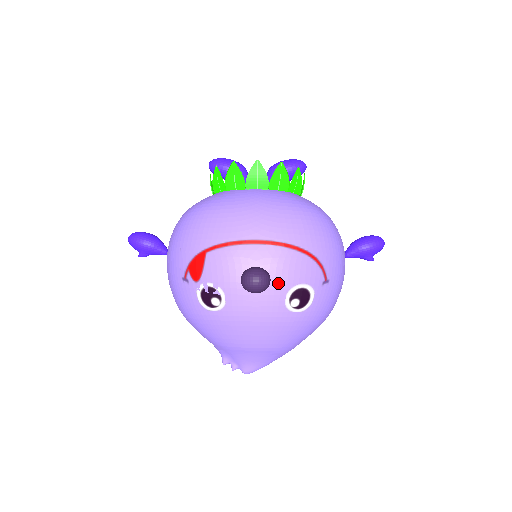
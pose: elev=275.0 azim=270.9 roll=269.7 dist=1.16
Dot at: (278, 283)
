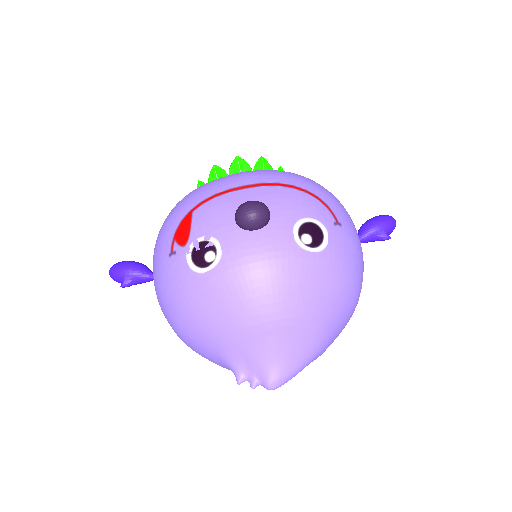
Dot at: (280, 216)
